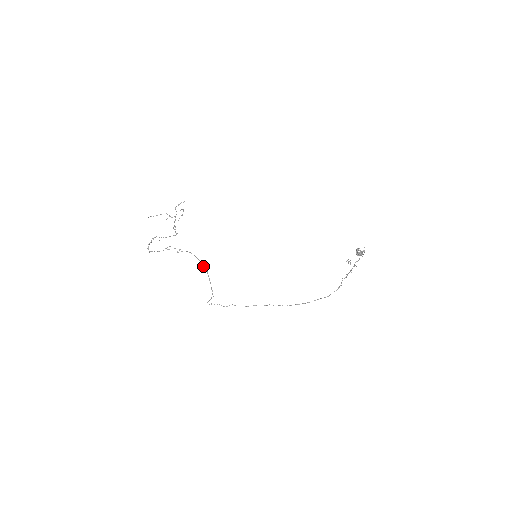
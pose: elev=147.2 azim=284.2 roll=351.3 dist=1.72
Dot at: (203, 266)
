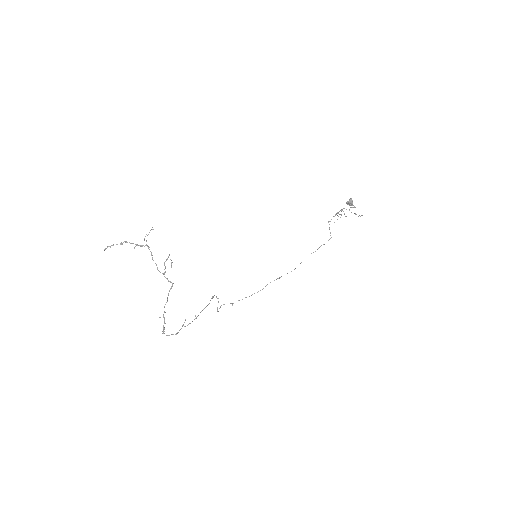
Dot at: occluded
